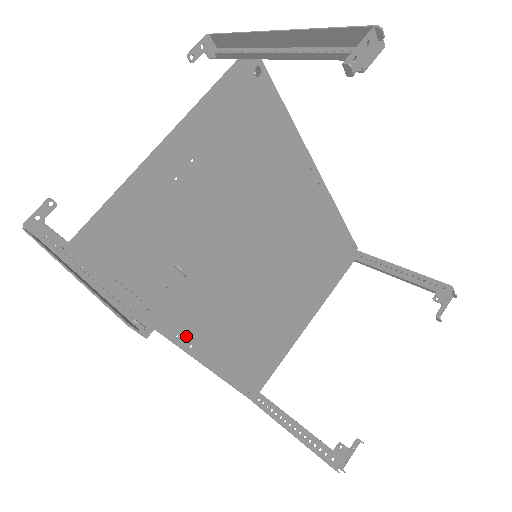
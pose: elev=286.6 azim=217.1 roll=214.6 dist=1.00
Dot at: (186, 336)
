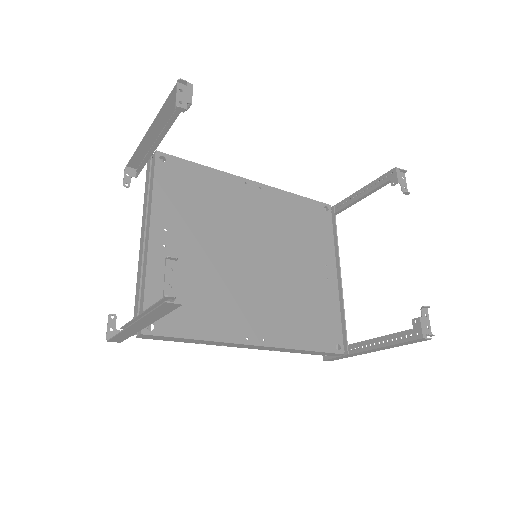
Dot at: (254, 335)
